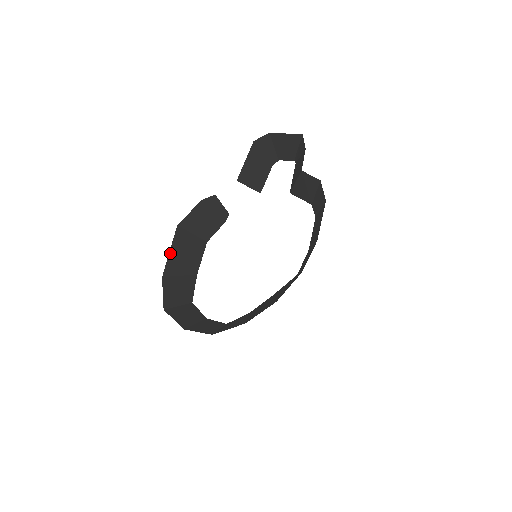
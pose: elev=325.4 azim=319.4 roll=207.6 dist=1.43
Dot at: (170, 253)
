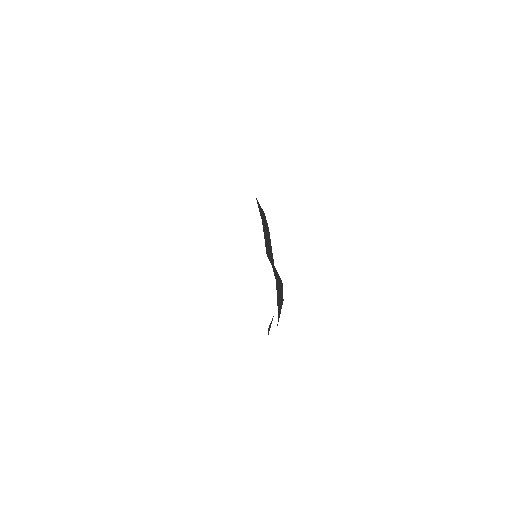
Dot at: occluded
